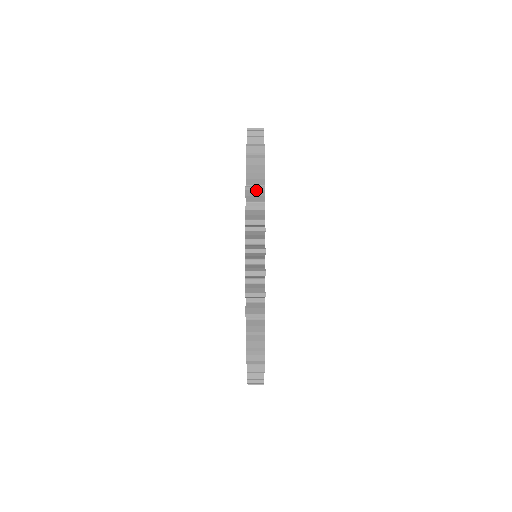
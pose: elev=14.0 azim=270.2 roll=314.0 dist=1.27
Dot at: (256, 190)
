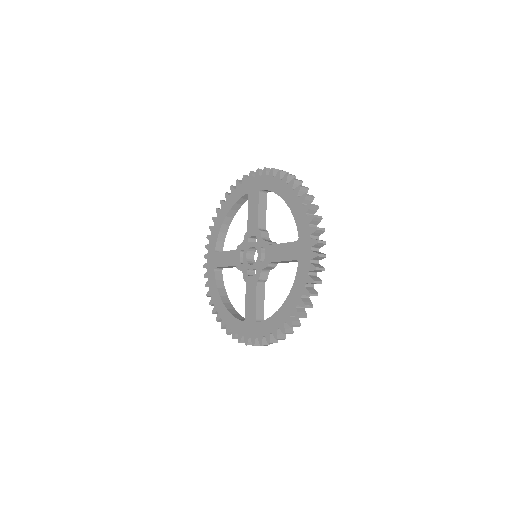
Dot at: (308, 307)
